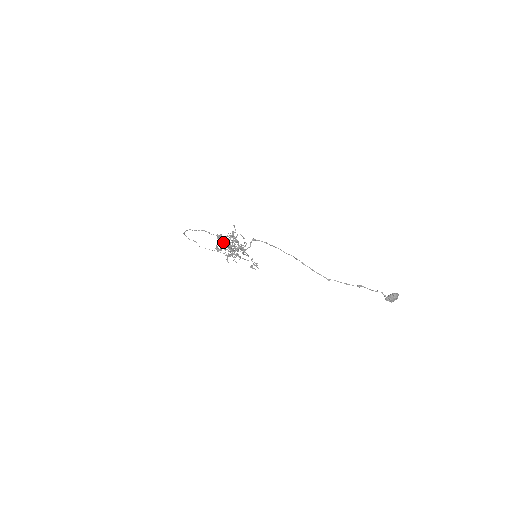
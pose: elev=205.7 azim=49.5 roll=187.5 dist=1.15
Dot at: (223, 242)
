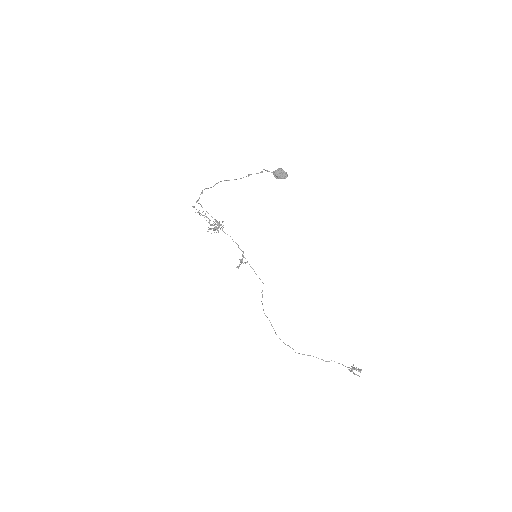
Dot at: (199, 214)
